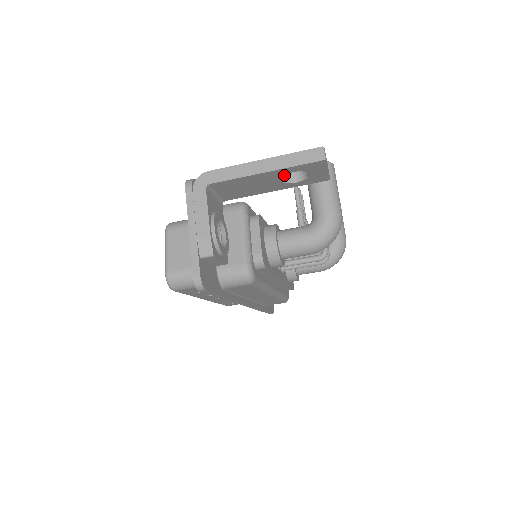
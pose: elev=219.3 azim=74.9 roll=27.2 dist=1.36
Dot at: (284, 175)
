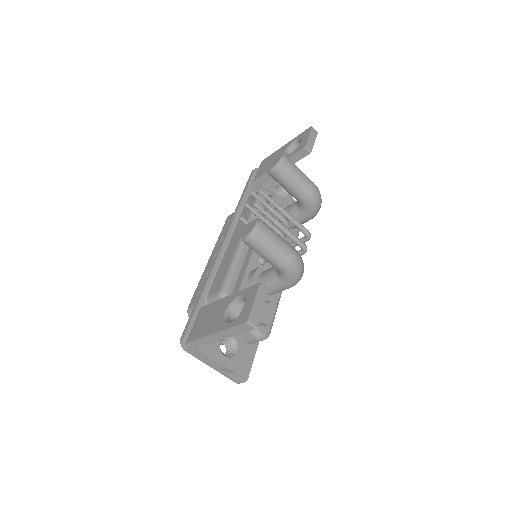
Dot at: (234, 306)
